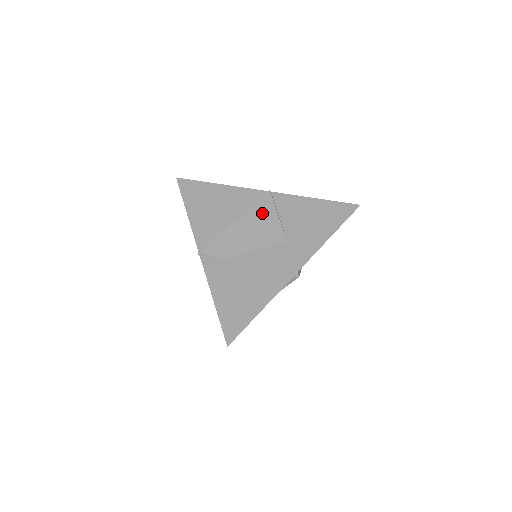
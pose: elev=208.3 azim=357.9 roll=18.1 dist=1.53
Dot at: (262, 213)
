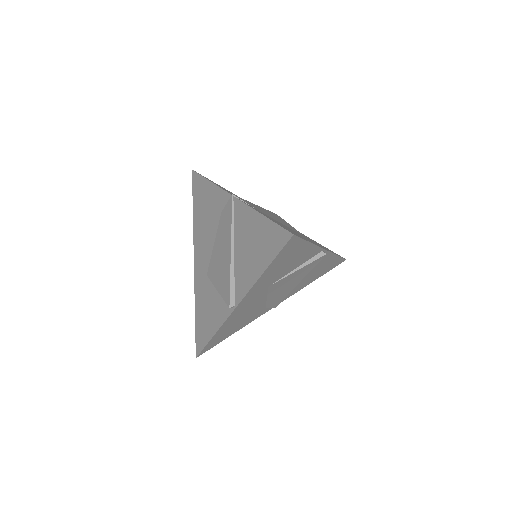
Dot at: occluded
